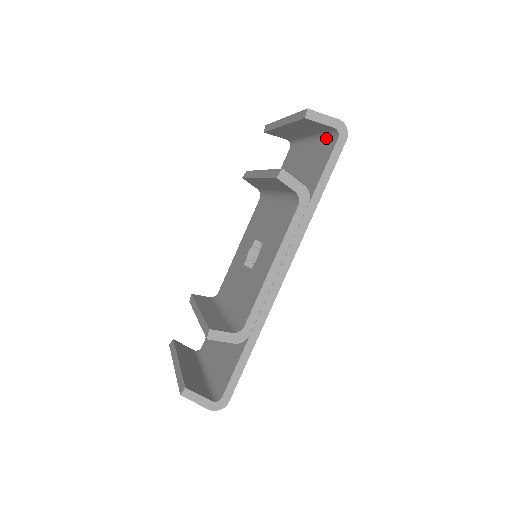
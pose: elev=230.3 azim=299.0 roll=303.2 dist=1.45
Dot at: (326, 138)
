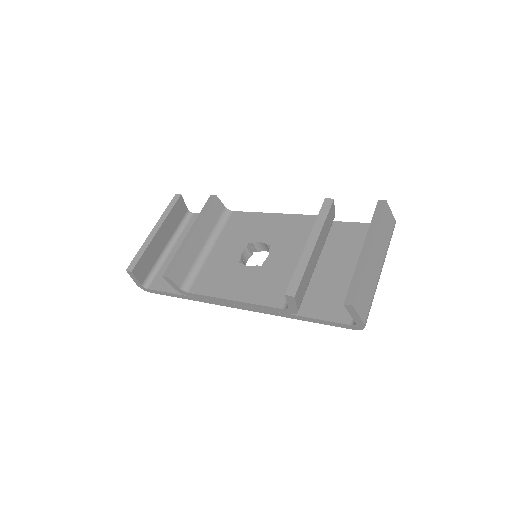
Dot at: occluded
